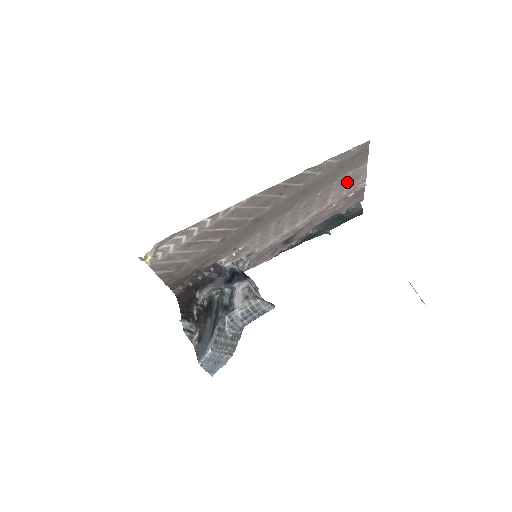
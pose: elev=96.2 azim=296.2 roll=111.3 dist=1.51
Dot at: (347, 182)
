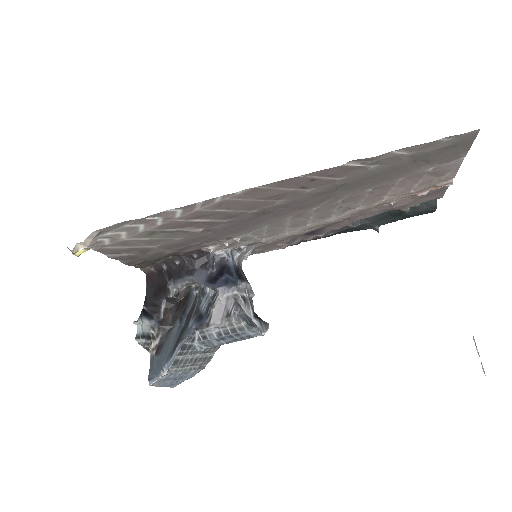
Dot at: (421, 178)
